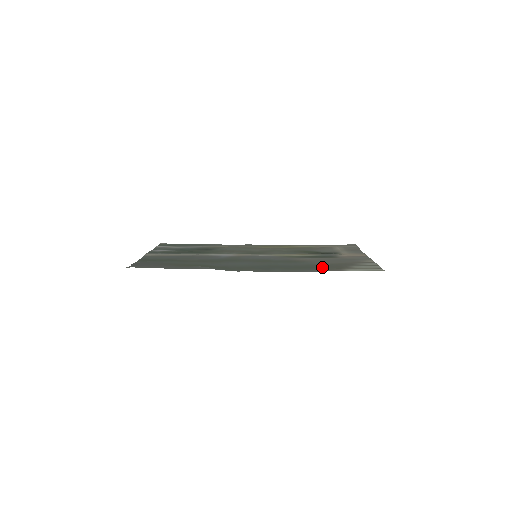
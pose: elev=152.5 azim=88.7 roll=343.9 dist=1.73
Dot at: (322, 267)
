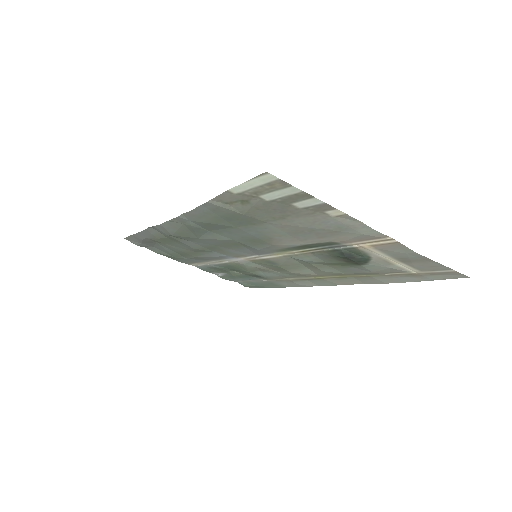
Dot at: (243, 216)
